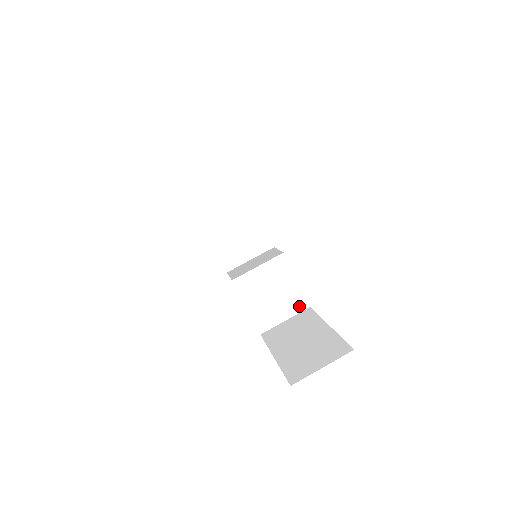
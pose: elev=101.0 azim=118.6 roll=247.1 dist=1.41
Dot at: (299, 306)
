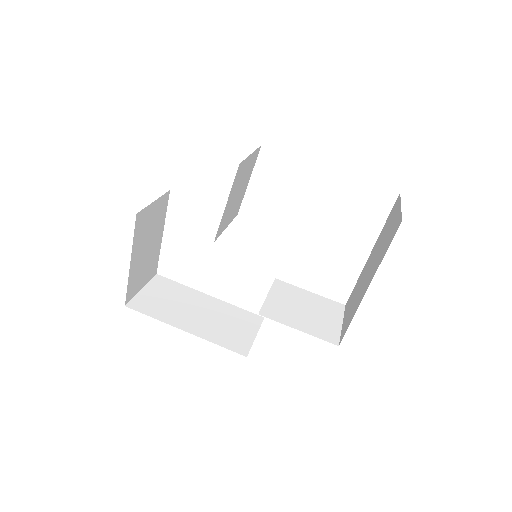
Dot at: (337, 309)
